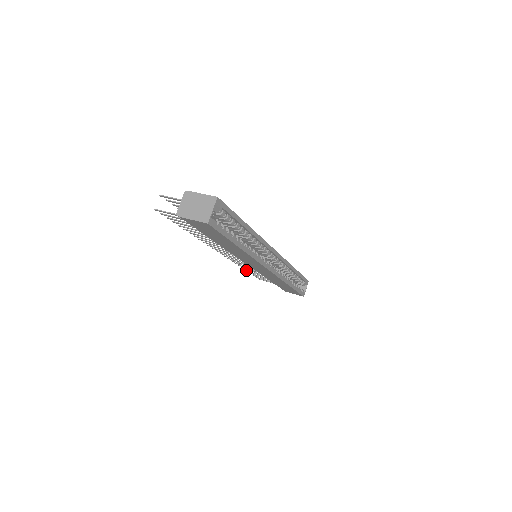
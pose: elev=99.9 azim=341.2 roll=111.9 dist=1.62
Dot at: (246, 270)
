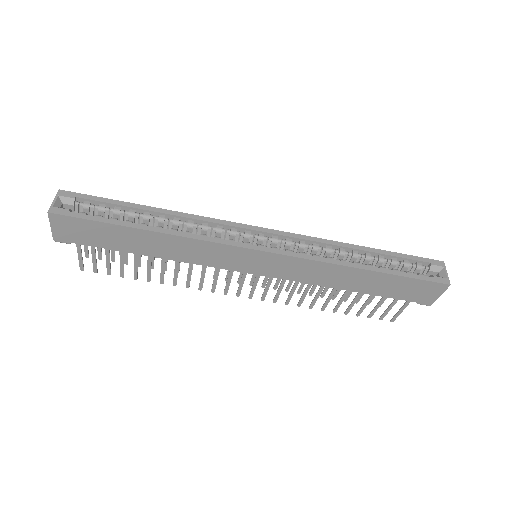
Dot at: (336, 311)
